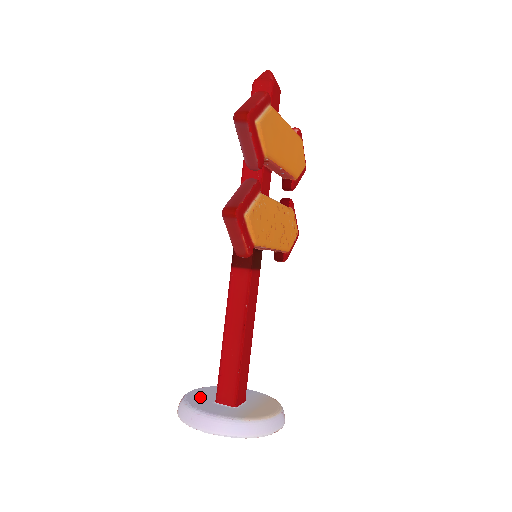
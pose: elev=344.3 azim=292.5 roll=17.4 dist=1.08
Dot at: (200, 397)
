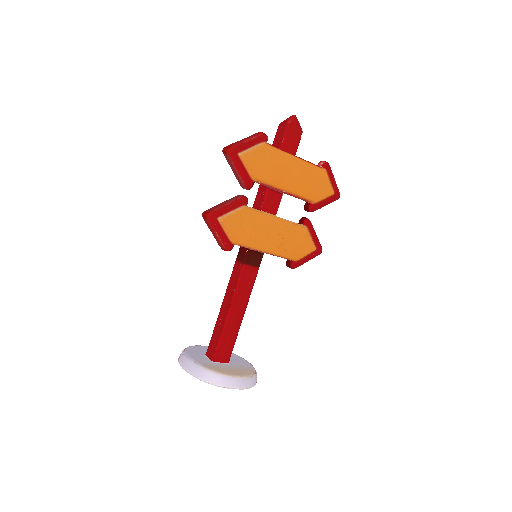
Dot at: (203, 349)
